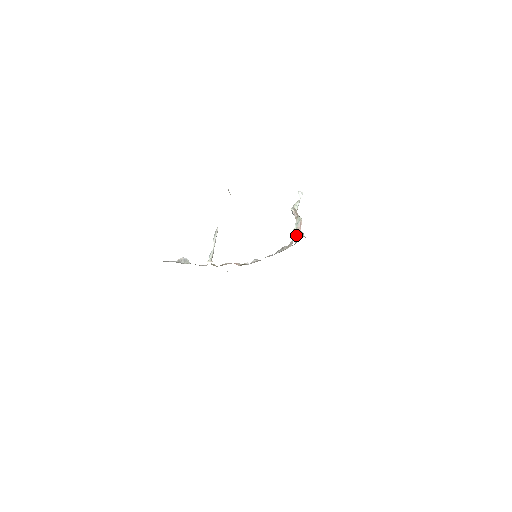
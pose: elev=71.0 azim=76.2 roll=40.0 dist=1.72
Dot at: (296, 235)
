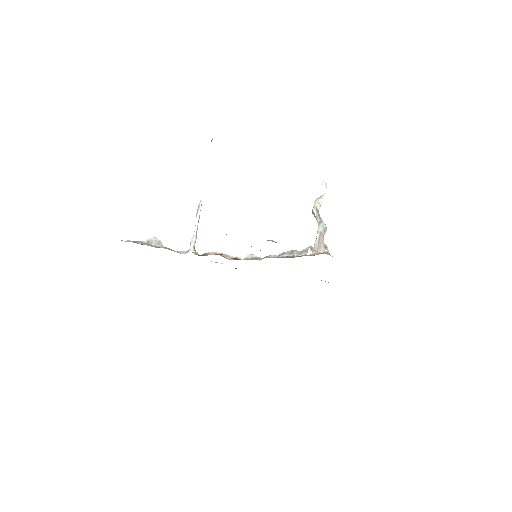
Dot at: (318, 249)
